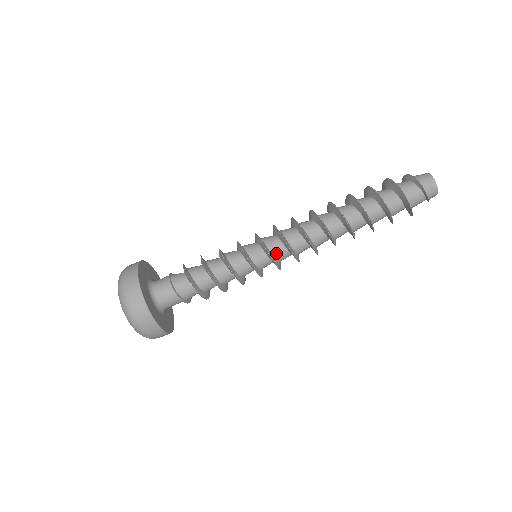
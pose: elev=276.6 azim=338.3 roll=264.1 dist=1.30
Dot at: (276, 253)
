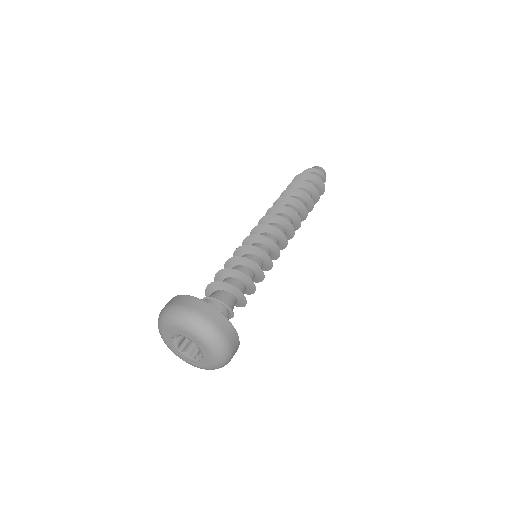
Dot at: occluded
